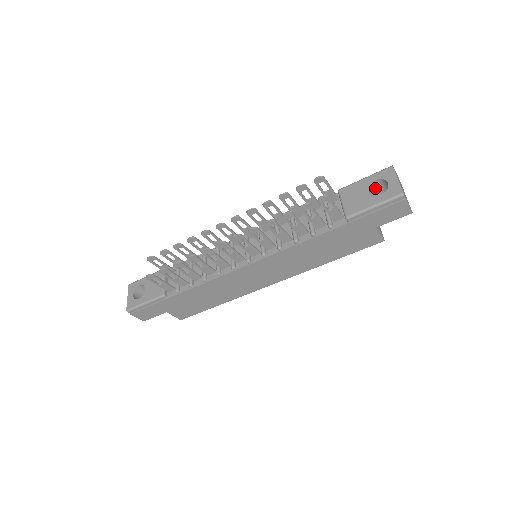
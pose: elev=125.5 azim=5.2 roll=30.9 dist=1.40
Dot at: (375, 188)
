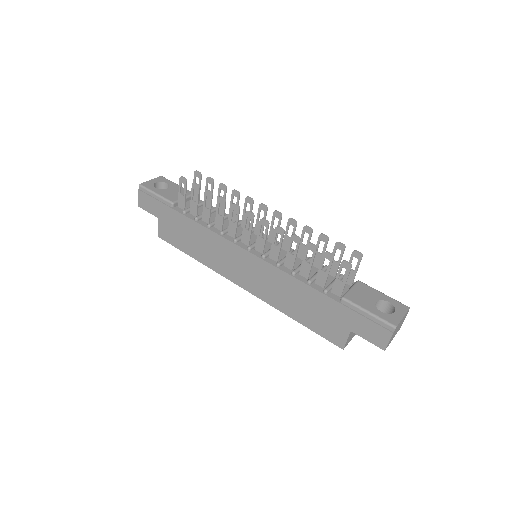
Dot at: (382, 307)
